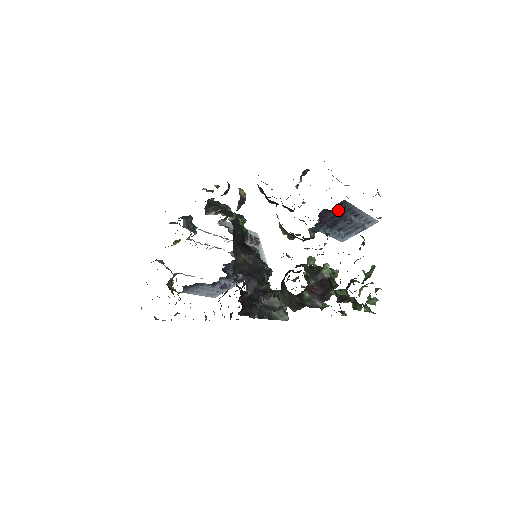
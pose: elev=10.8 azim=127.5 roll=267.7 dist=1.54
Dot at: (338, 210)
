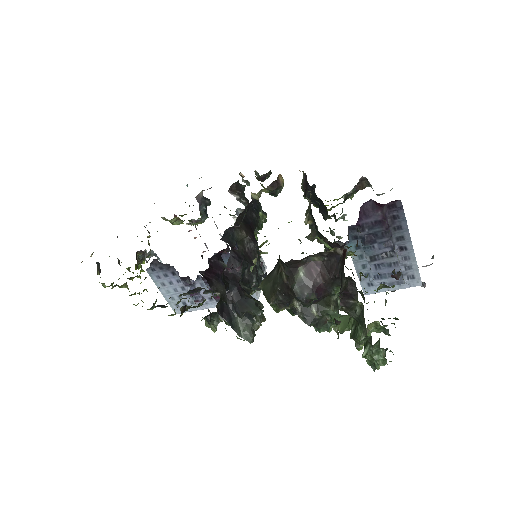
Dot at: (386, 217)
